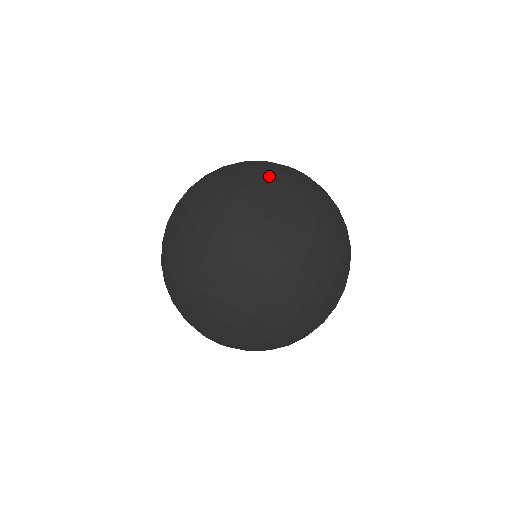
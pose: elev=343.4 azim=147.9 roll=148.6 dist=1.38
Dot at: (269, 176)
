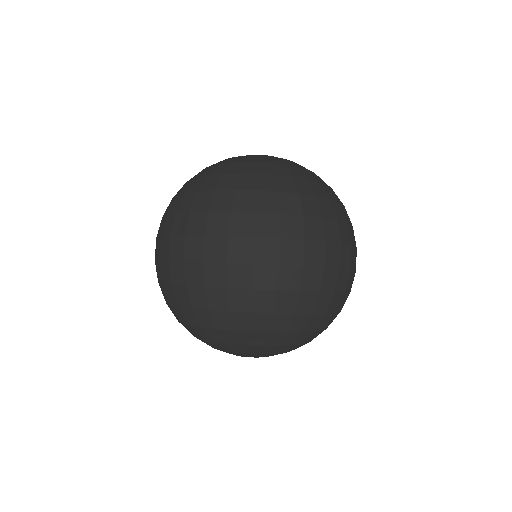
Dot at: (299, 175)
